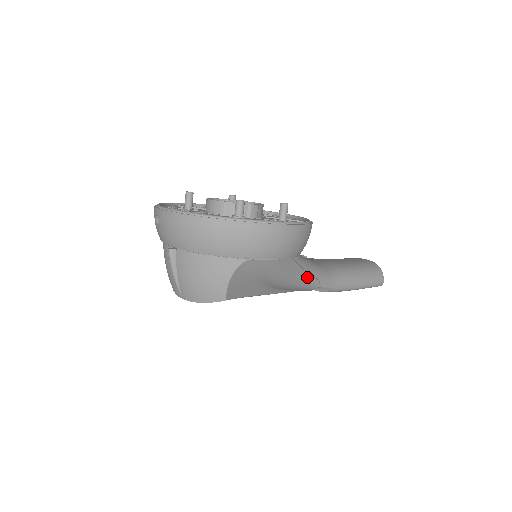
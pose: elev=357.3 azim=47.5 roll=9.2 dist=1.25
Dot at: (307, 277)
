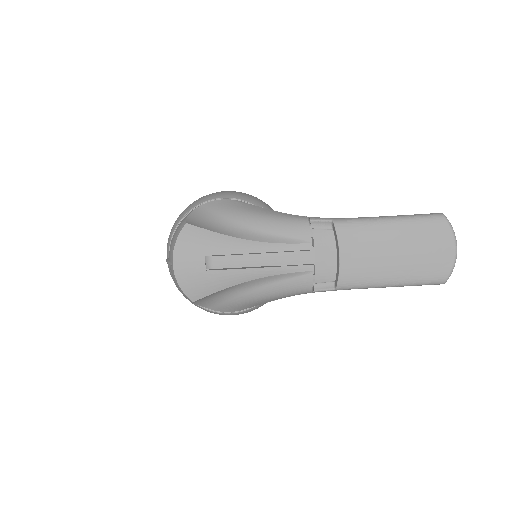
Dot at: (281, 214)
